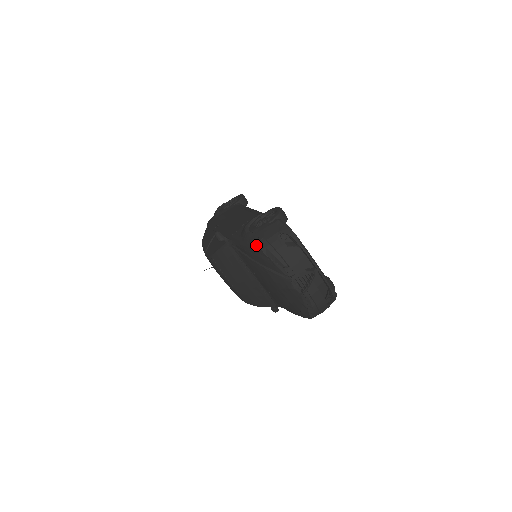
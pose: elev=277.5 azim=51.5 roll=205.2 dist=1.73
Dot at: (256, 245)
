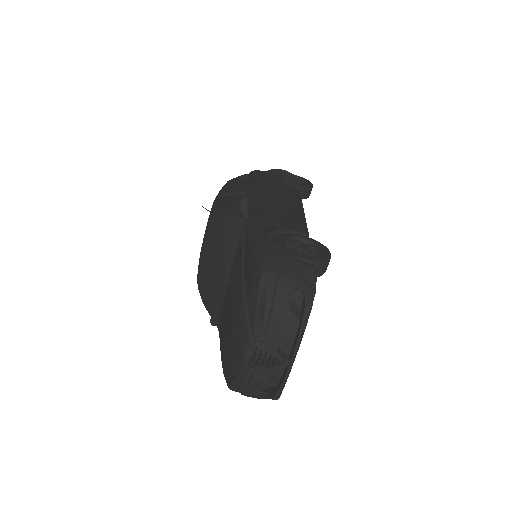
Dot at: (262, 267)
